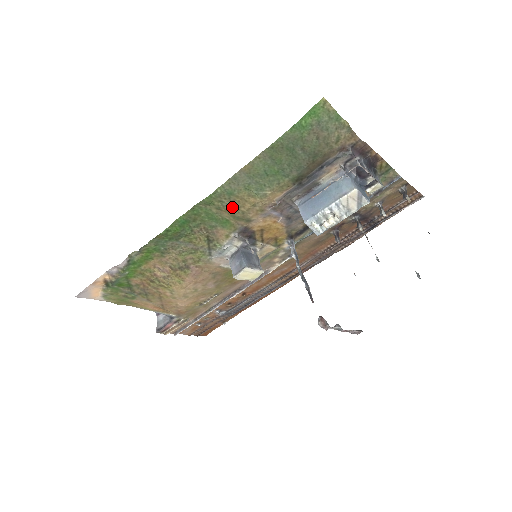
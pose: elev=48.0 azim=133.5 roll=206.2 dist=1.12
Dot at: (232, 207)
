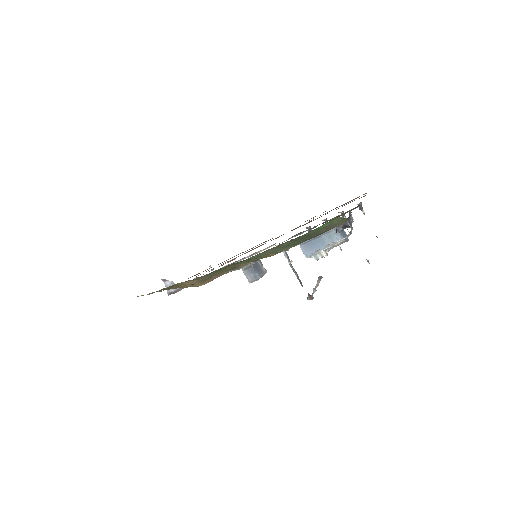
Dot at: (257, 259)
